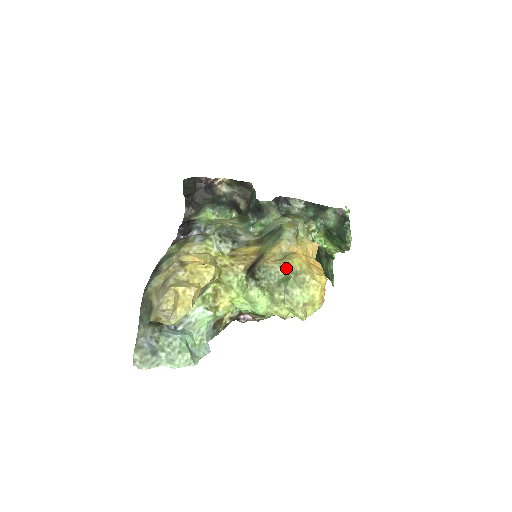
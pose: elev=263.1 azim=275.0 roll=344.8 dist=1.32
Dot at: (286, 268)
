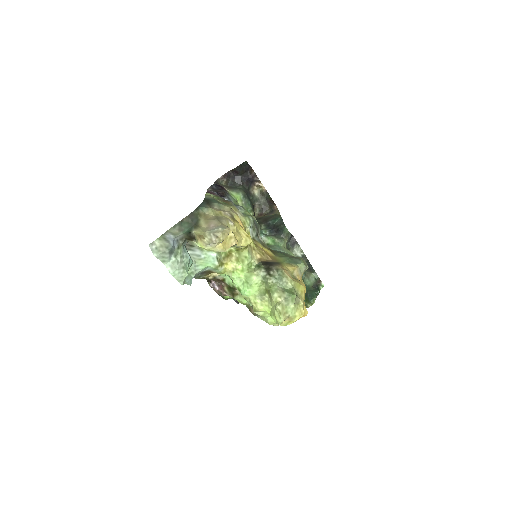
Dot at: (294, 286)
